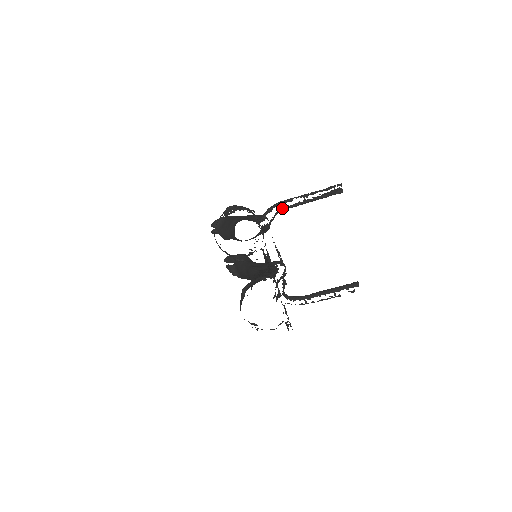
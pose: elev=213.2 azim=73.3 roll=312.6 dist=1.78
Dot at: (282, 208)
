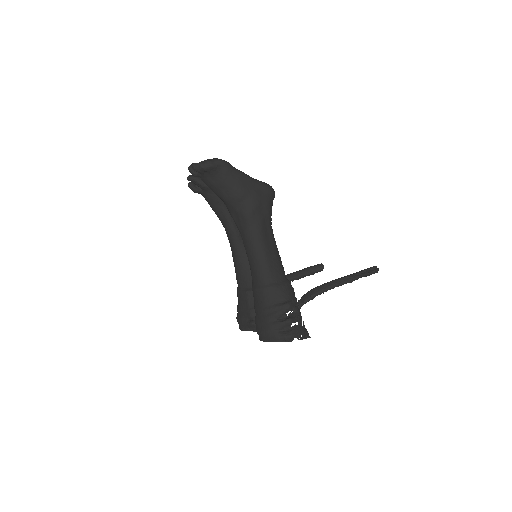
Dot at: occluded
